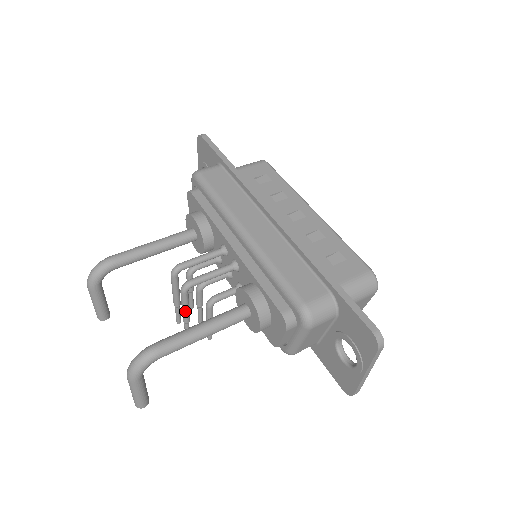
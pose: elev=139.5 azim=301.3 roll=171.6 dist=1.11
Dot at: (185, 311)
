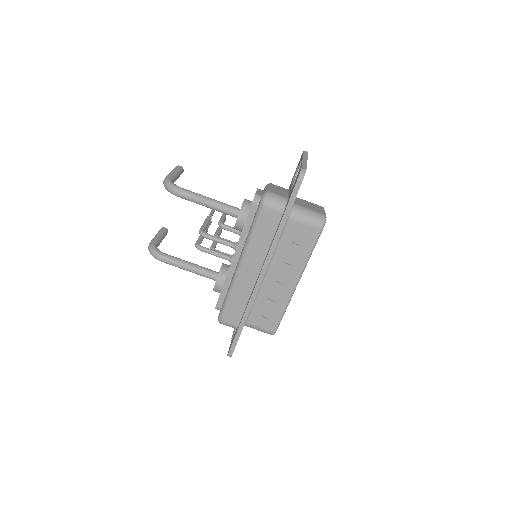
Dot at: occluded
